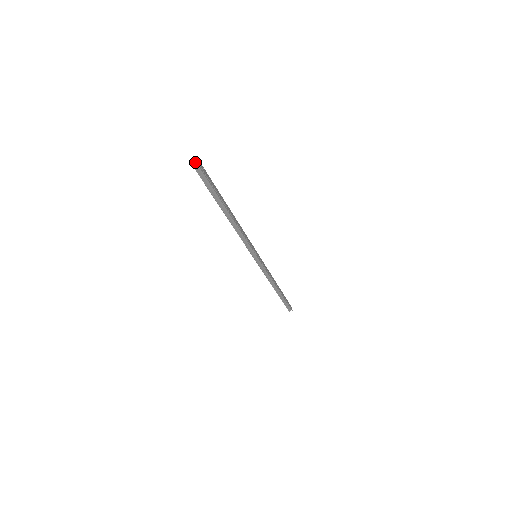
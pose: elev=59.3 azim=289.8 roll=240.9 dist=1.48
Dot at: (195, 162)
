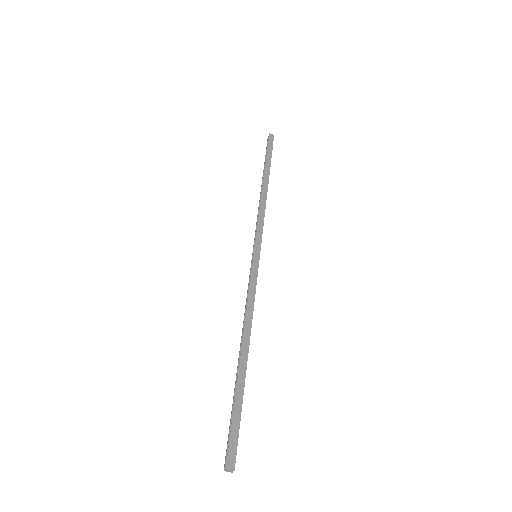
Dot at: (231, 470)
